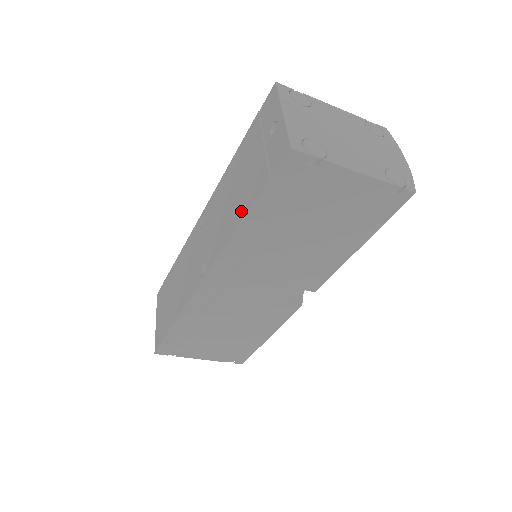
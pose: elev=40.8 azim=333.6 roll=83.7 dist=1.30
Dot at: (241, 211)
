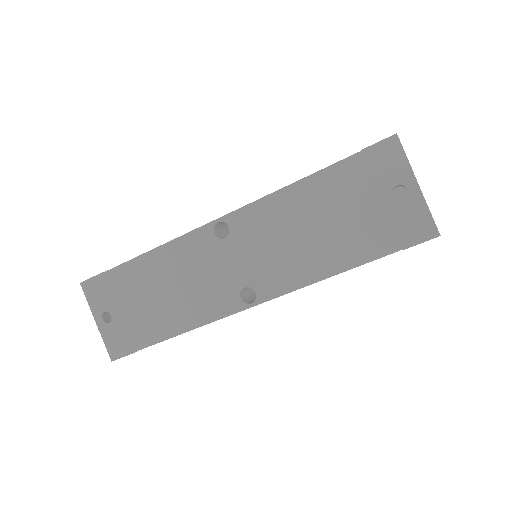
Dot at: (340, 261)
